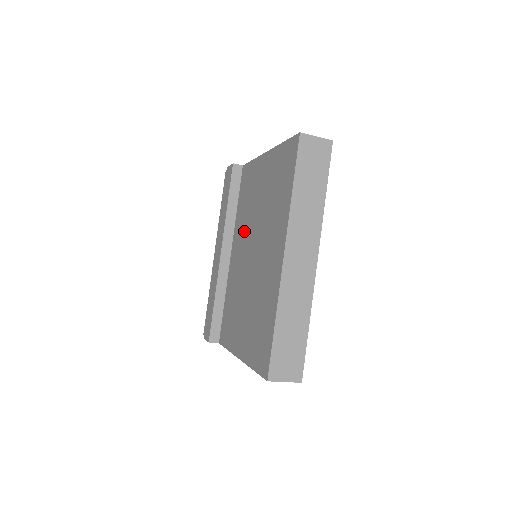
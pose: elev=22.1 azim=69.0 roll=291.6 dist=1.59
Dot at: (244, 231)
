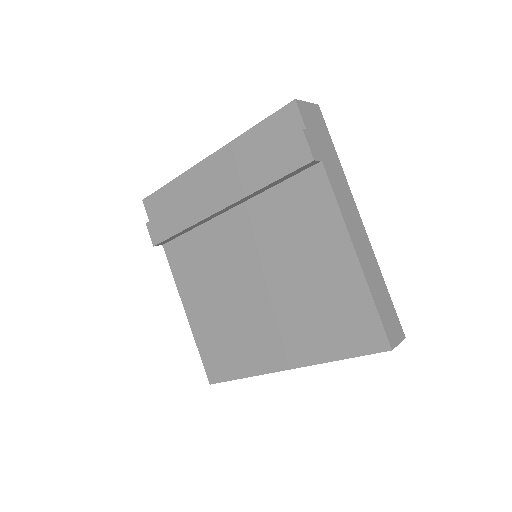
Dot at: (264, 241)
